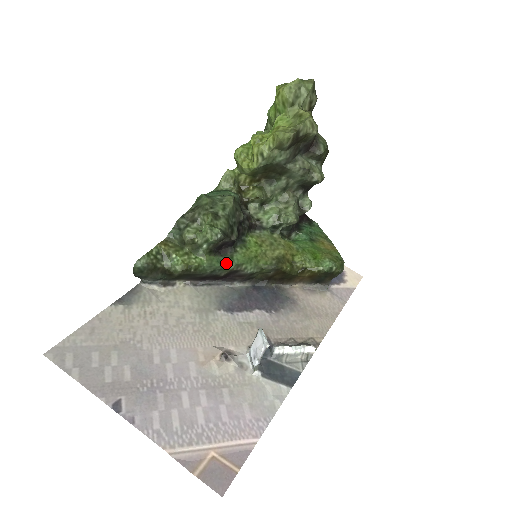
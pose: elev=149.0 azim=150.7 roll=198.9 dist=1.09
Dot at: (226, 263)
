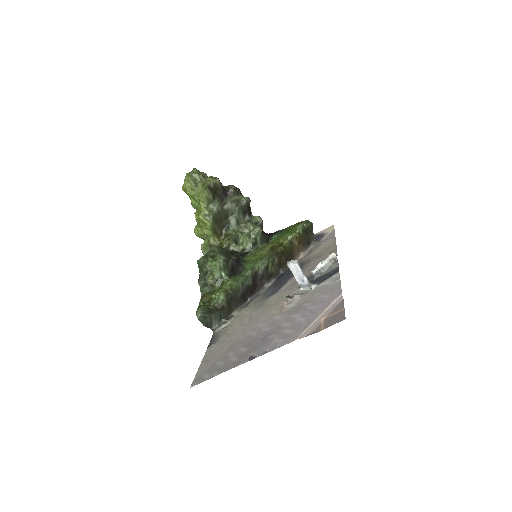
Dot at: (245, 274)
